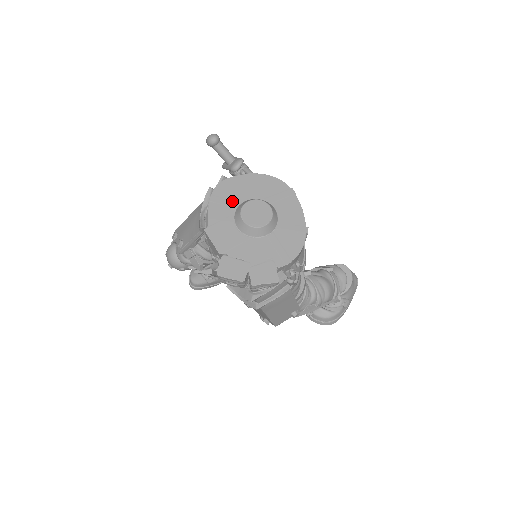
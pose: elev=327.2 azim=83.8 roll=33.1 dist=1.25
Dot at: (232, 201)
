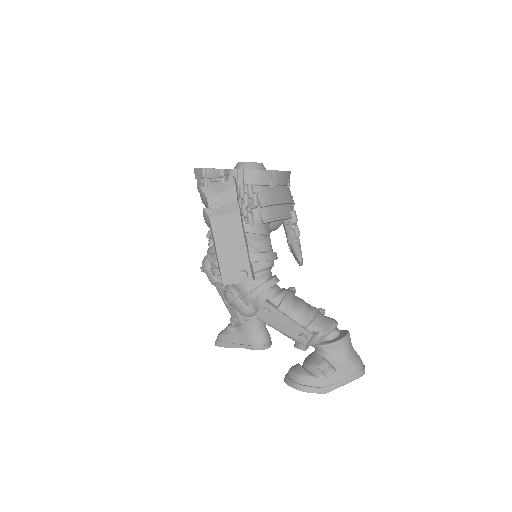
Dot at: occluded
